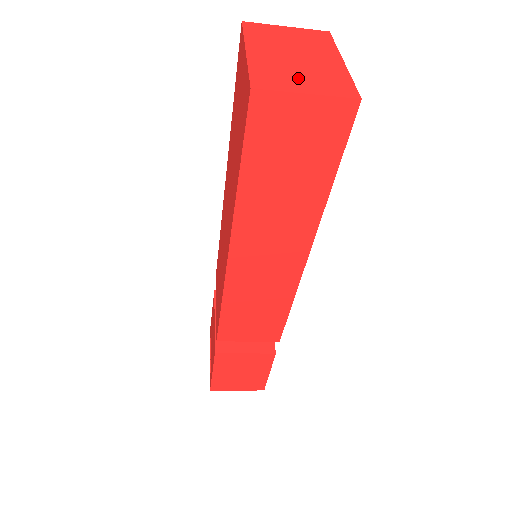
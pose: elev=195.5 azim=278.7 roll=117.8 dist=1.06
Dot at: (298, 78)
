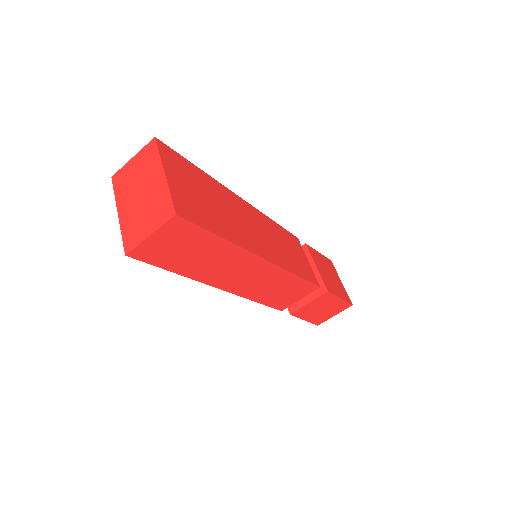
Dot at: (144, 221)
